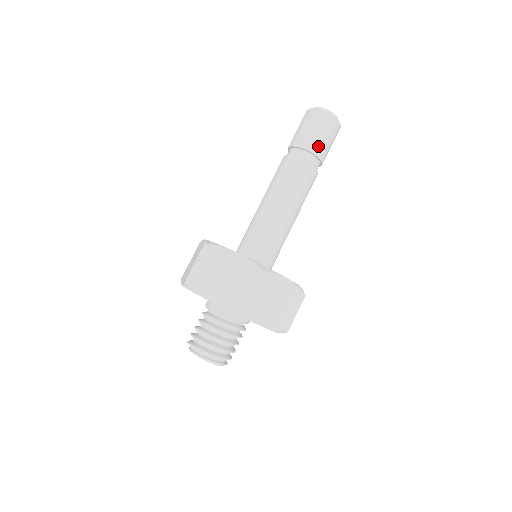
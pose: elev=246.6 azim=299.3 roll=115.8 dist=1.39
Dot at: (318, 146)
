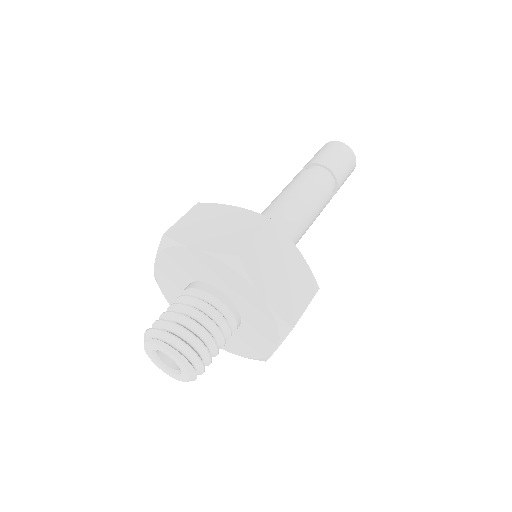
Dot at: (334, 164)
